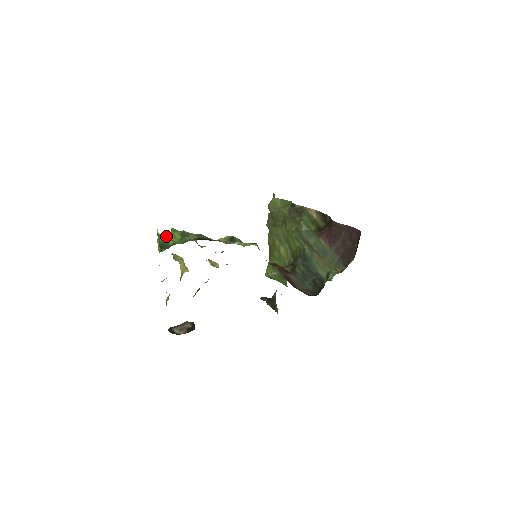
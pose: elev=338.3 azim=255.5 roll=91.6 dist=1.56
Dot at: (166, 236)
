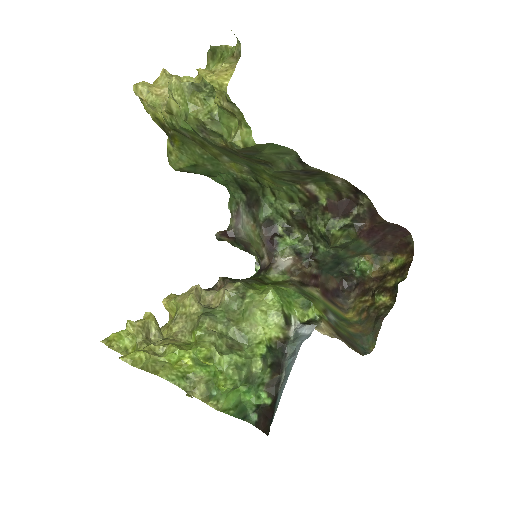
Dot at: (227, 400)
